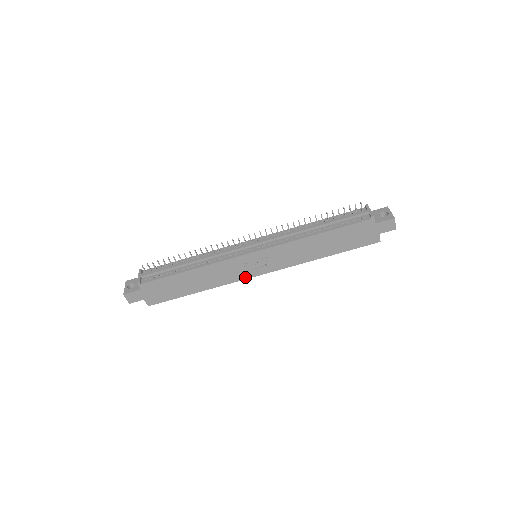
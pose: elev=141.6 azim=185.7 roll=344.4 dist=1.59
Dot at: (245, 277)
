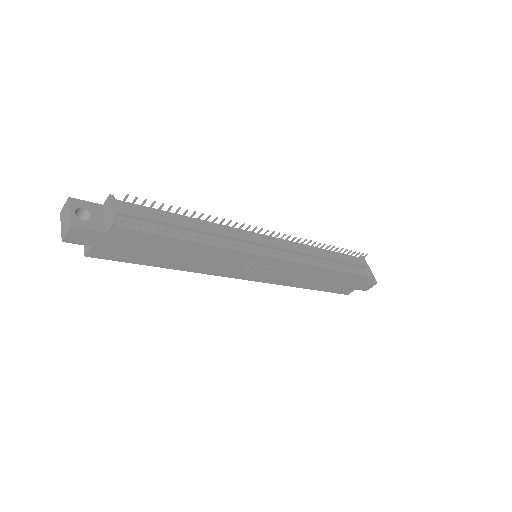
Dot at: (232, 275)
